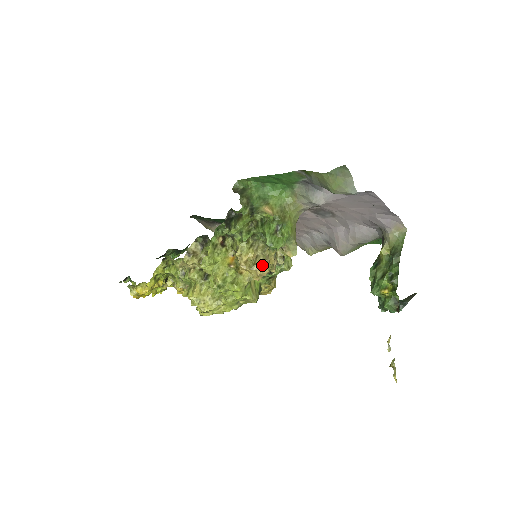
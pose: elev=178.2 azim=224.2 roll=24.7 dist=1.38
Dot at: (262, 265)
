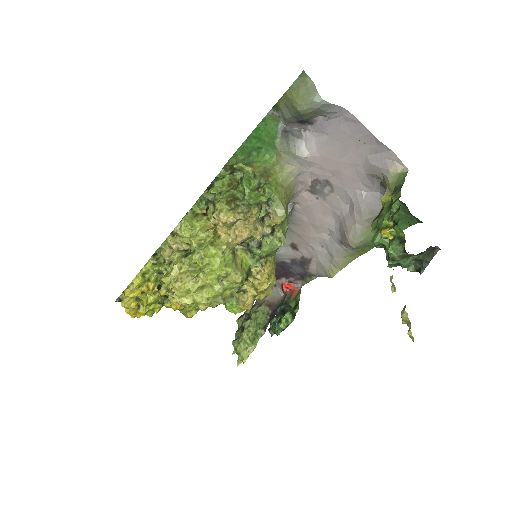
Dot at: (242, 225)
